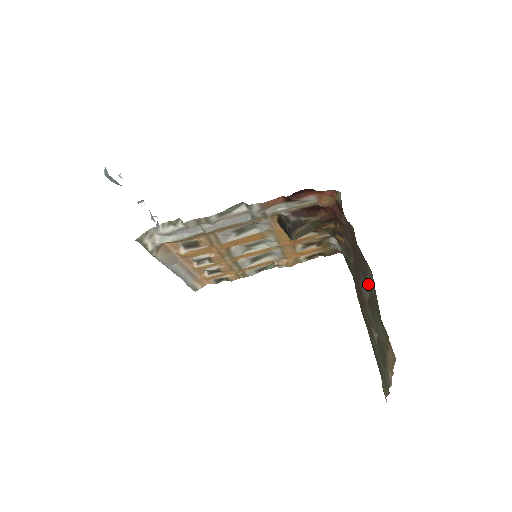
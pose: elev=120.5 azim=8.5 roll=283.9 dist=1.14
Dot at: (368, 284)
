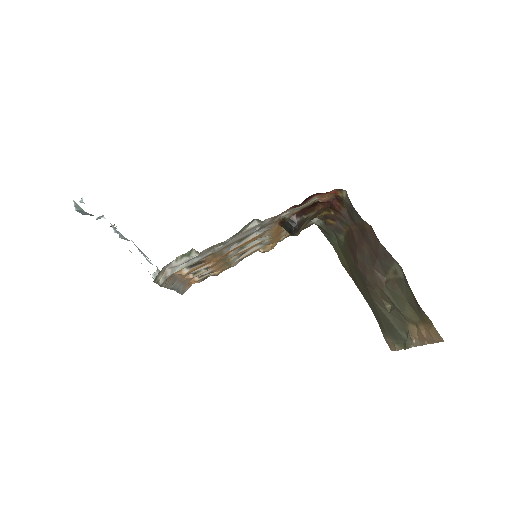
Dot at: (388, 272)
